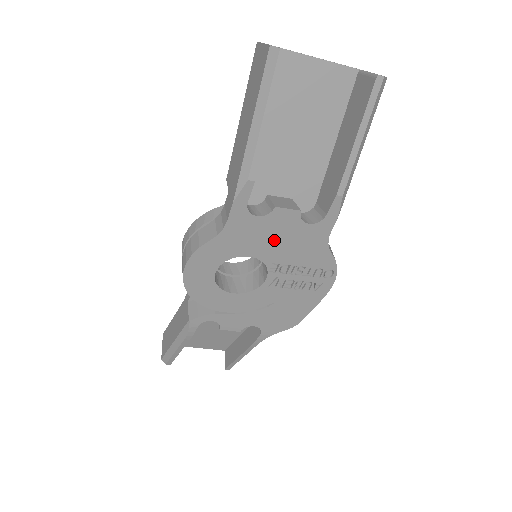
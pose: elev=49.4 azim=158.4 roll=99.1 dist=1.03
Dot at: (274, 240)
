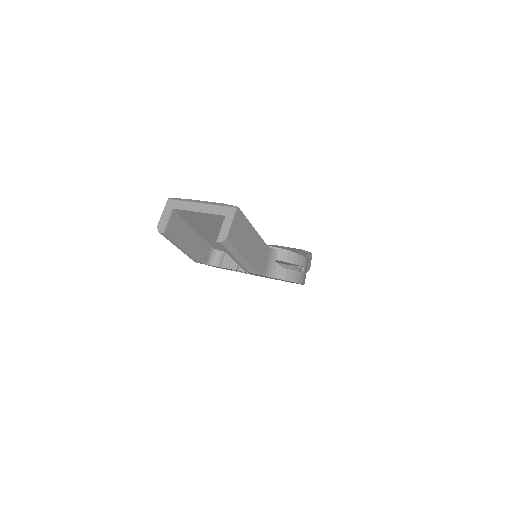
Dot at: occluded
